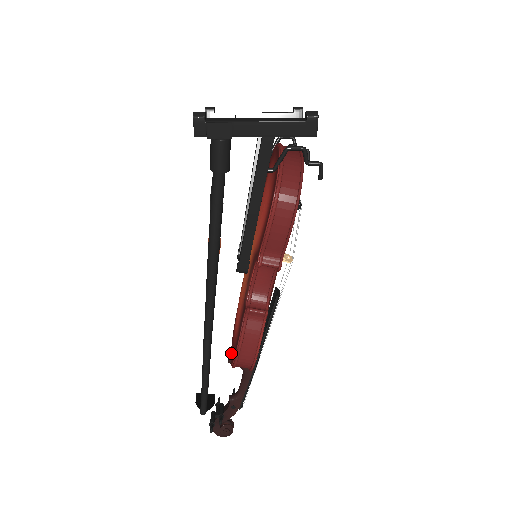
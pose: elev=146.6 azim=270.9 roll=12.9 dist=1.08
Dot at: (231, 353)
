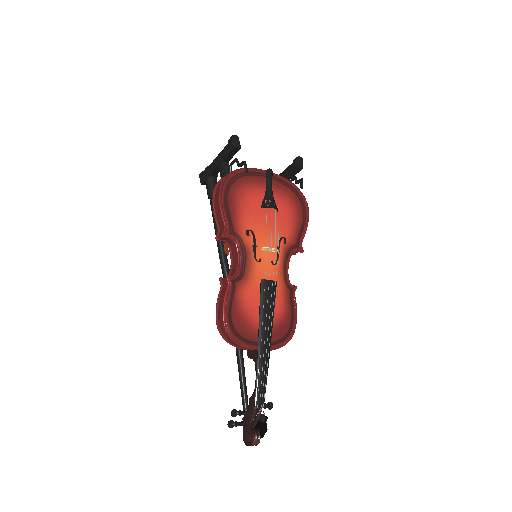
Dot at: occluded
